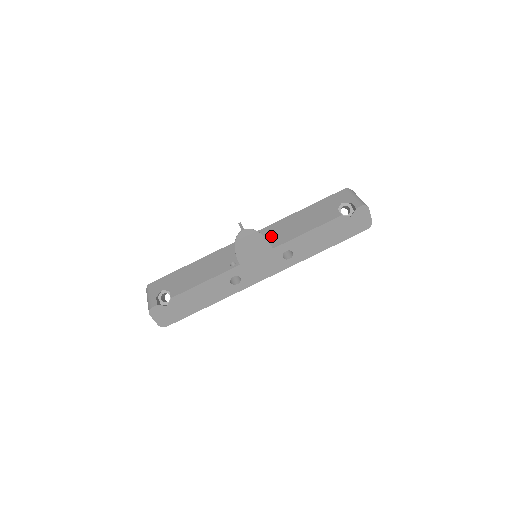
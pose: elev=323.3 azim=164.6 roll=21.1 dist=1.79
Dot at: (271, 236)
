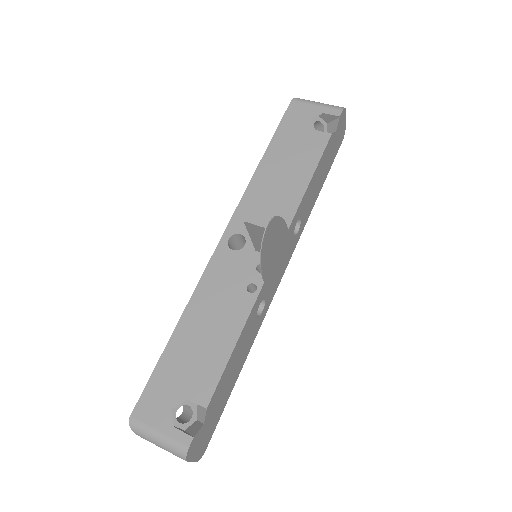
Dot at: (263, 215)
